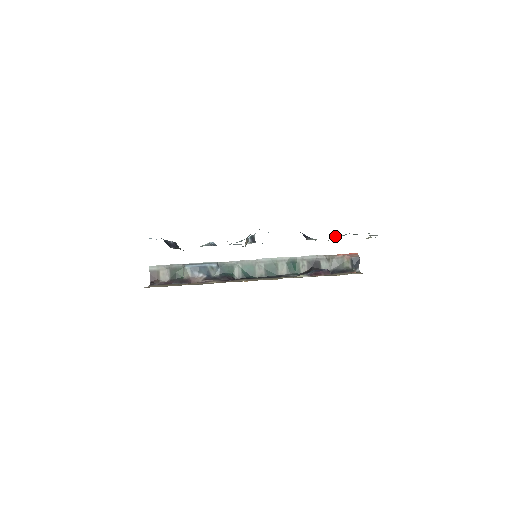
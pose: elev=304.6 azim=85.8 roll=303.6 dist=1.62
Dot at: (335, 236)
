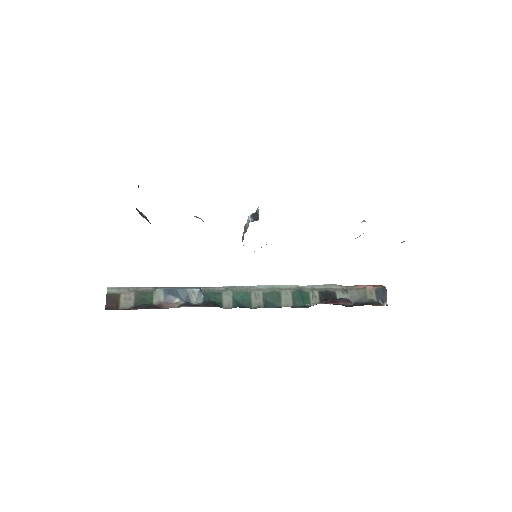
Dot at: (363, 221)
